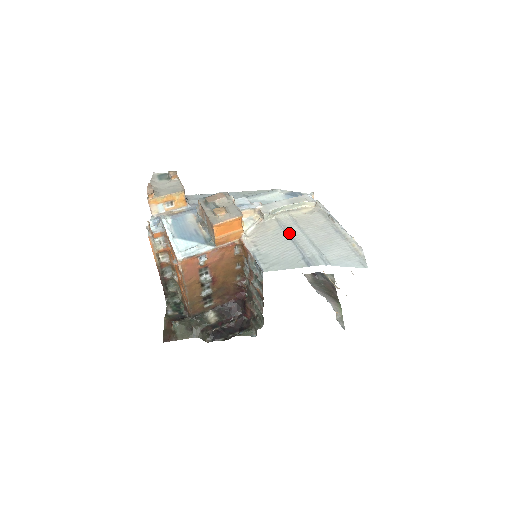
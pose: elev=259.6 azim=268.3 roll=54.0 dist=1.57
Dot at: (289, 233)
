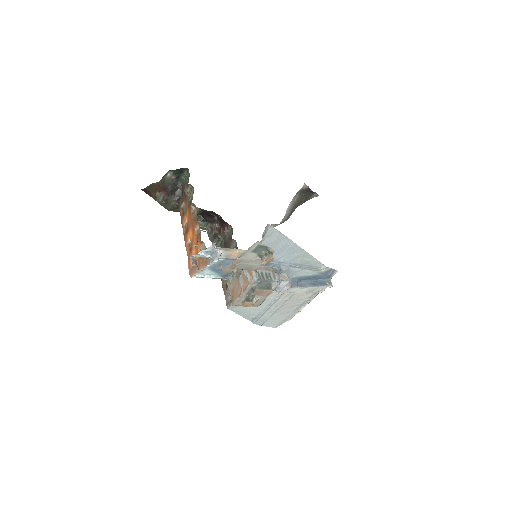
Dot at: (274, 303)
